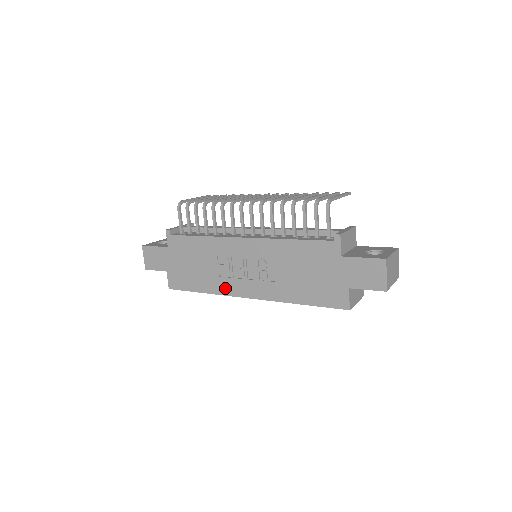
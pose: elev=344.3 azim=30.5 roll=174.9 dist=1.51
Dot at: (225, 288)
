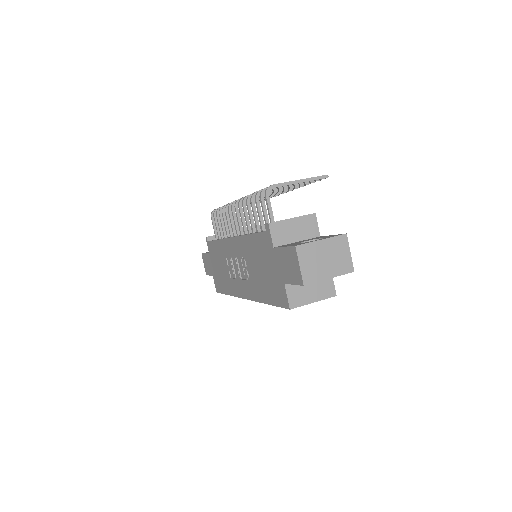
Dot at: (234, 289)
